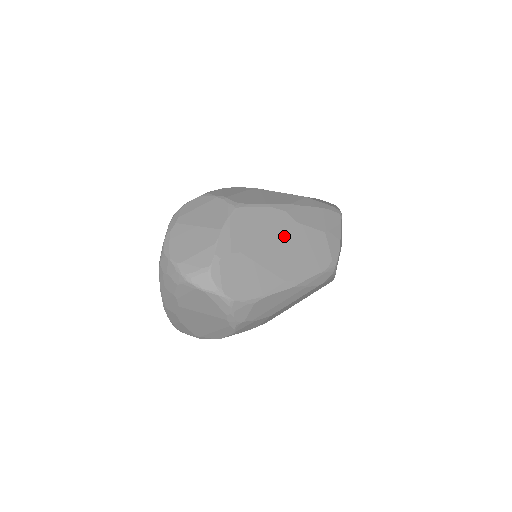
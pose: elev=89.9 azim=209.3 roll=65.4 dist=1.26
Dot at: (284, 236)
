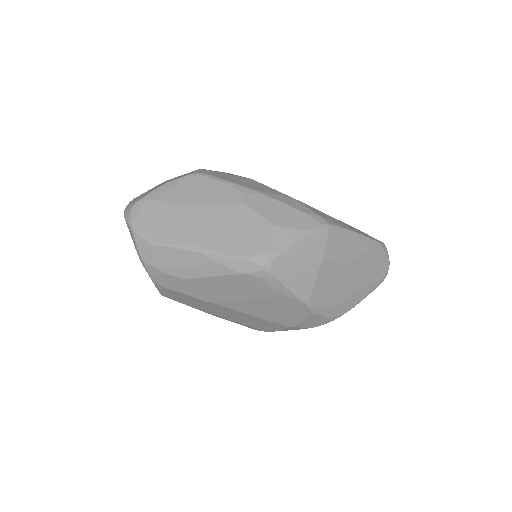
Dot at: (221, 209)
